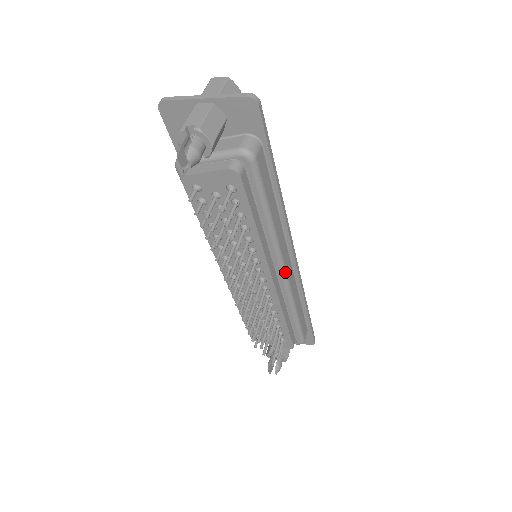
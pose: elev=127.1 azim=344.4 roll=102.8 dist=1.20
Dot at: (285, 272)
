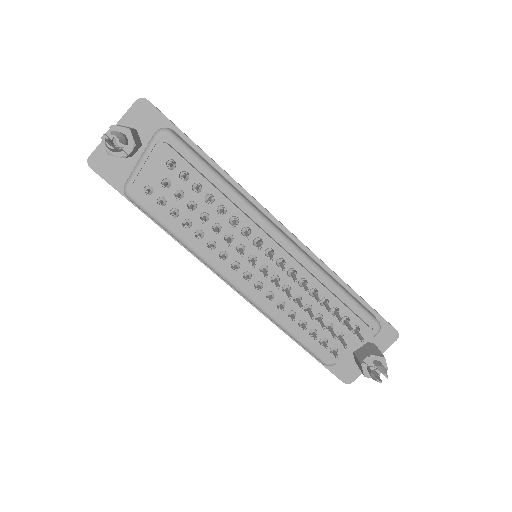
Dot at: (283, 235)
